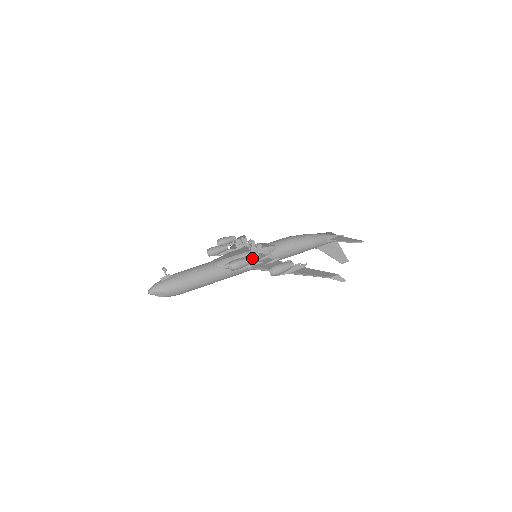
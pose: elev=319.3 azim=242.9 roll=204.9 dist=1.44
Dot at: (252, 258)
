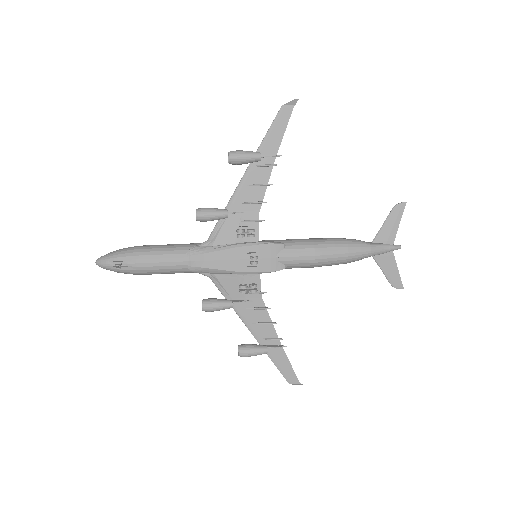
Dot at: occluded
